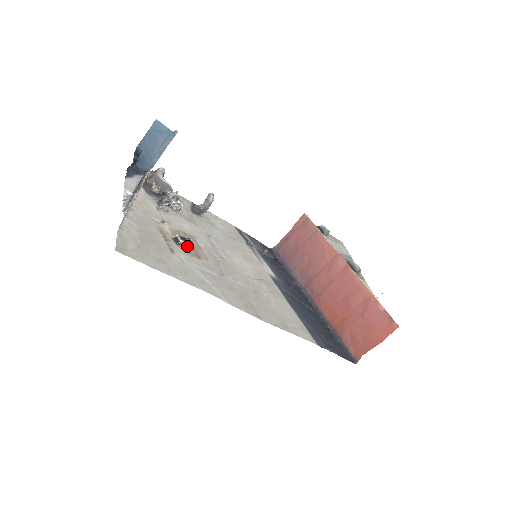
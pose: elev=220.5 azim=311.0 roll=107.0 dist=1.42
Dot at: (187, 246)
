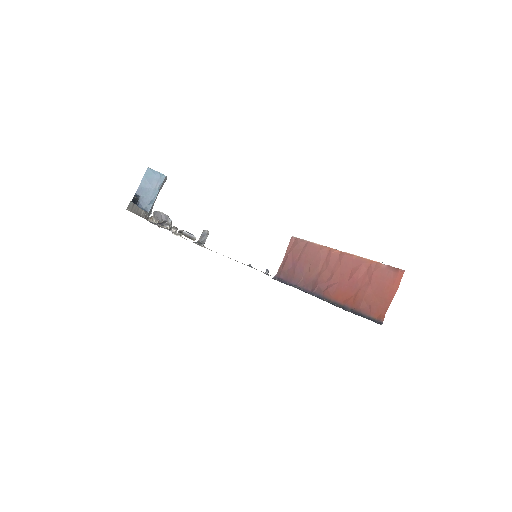
Dot at: (190, 238)
